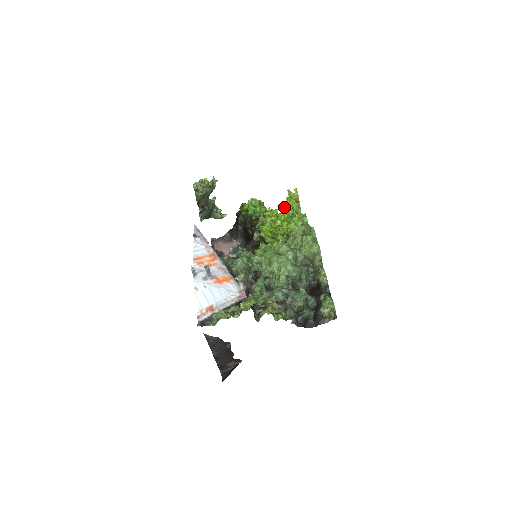
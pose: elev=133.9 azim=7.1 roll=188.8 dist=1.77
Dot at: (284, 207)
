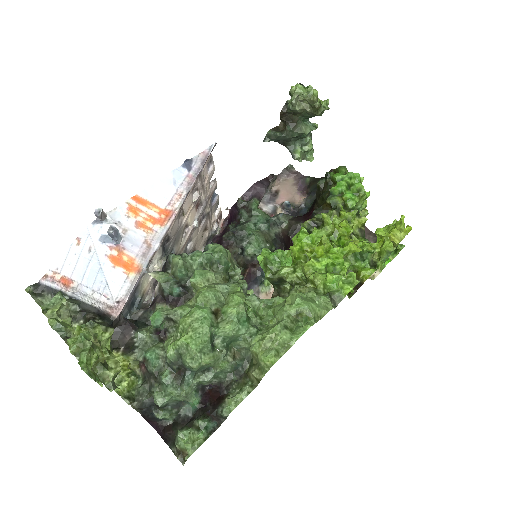
Dot at: (376, 230)
